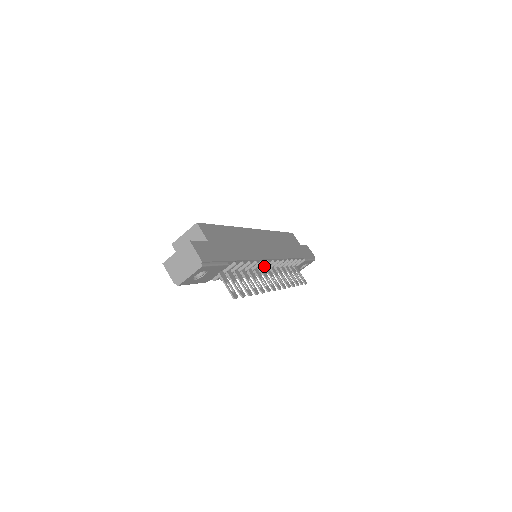
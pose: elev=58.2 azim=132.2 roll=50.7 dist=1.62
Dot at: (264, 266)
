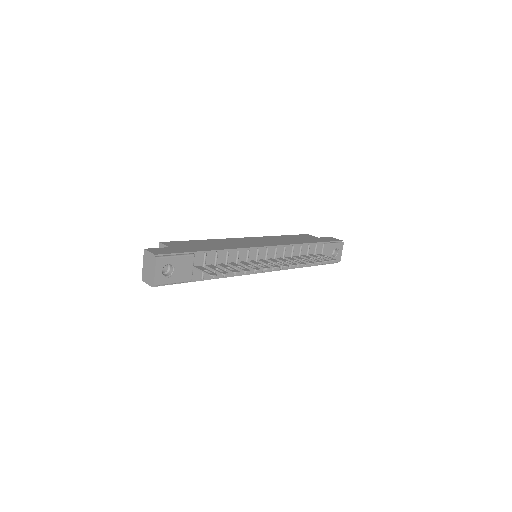
Dot at: (264, 258)
